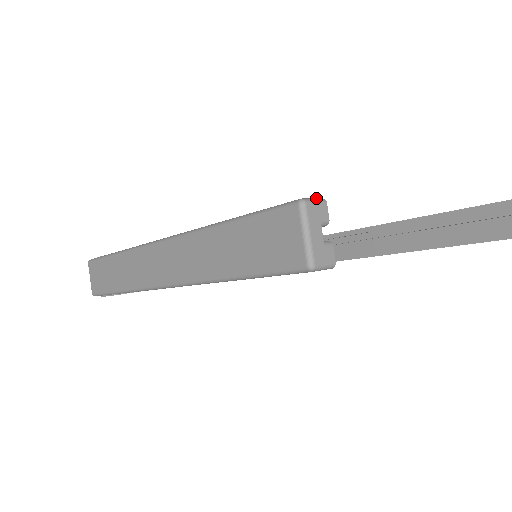
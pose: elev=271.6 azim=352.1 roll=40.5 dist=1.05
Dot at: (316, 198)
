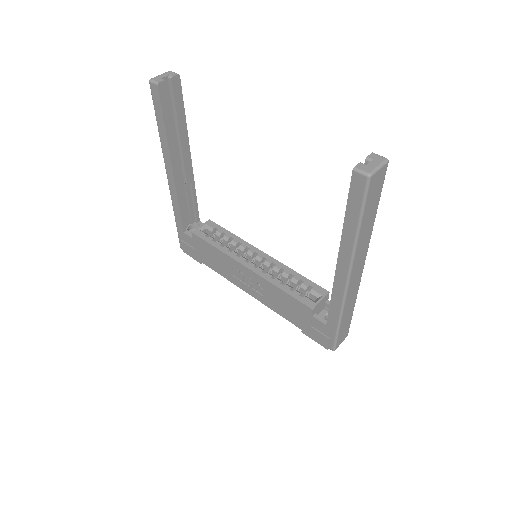
Dot at: (177, 74)
